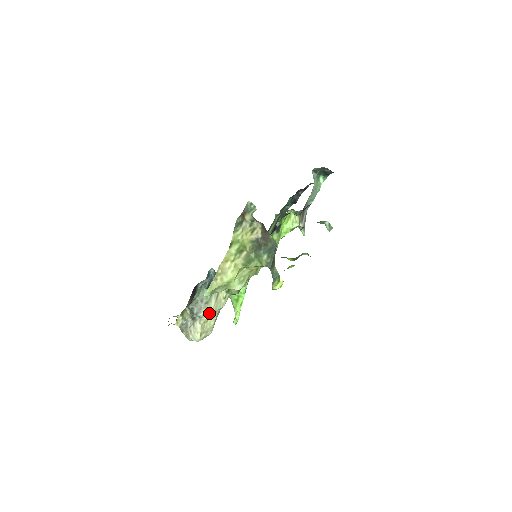
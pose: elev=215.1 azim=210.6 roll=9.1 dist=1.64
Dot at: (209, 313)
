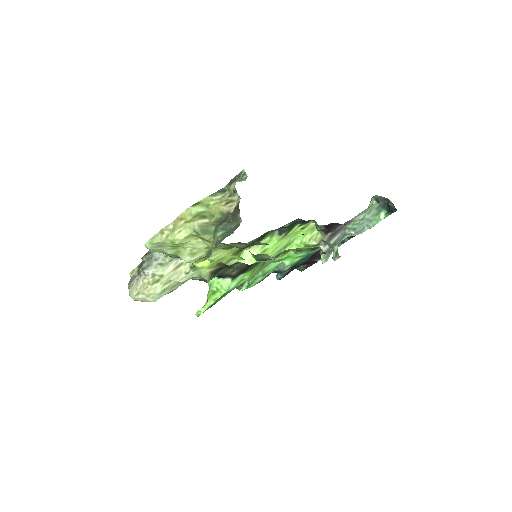
Dot at: (158, 276)
